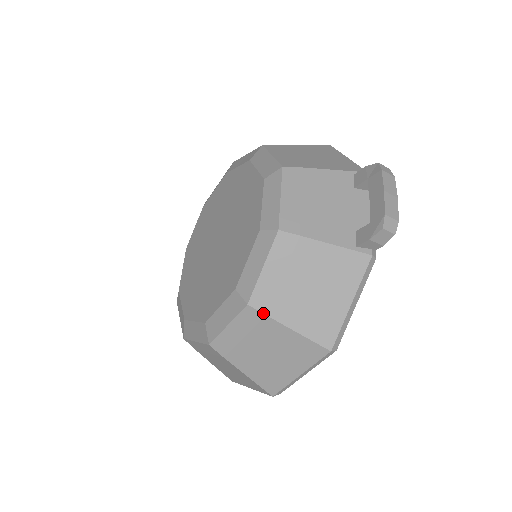
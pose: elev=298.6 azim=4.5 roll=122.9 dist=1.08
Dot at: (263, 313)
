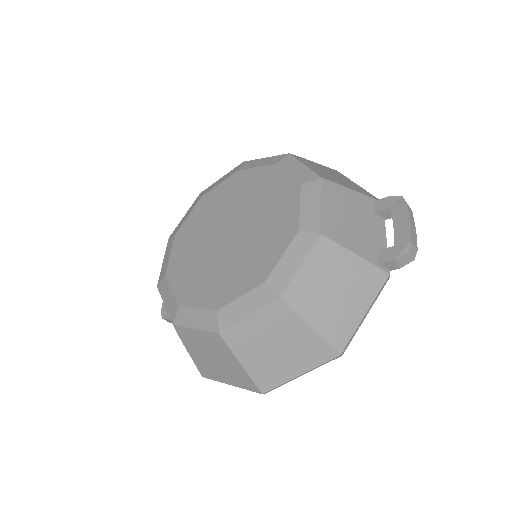
Dot at: (292, 309)
